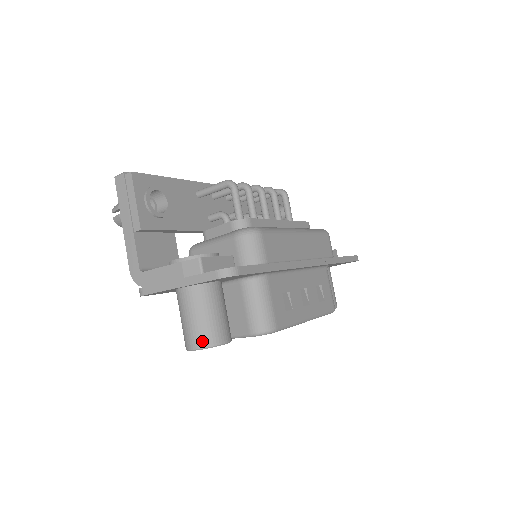
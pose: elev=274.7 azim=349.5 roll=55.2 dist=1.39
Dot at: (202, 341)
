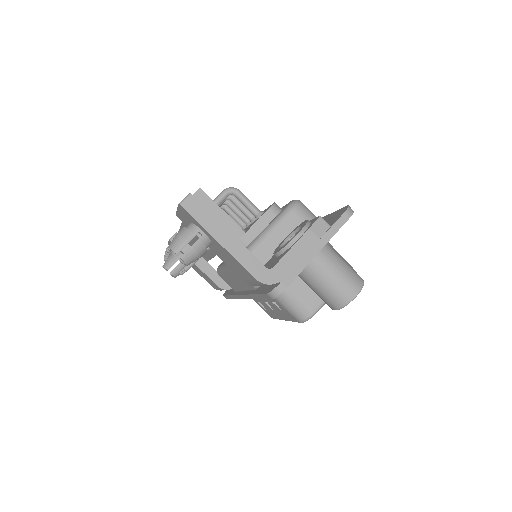
Dot at: (358, 282)
